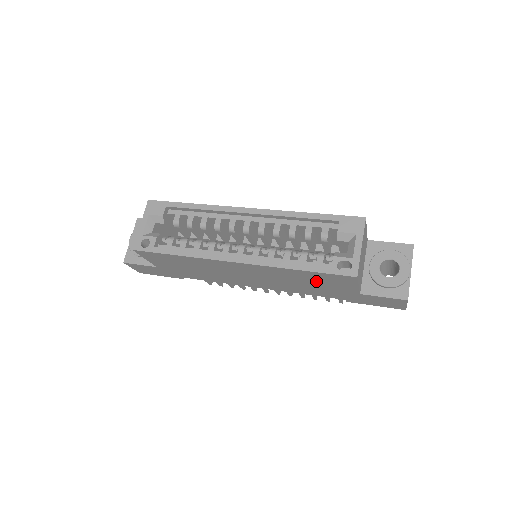
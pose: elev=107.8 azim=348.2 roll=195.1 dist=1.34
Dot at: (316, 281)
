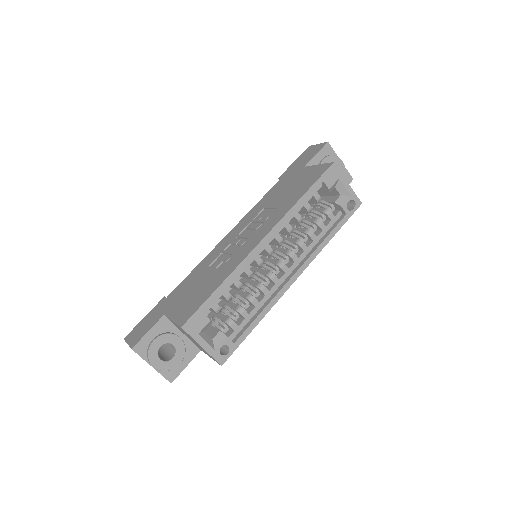
Dot at: occluded
